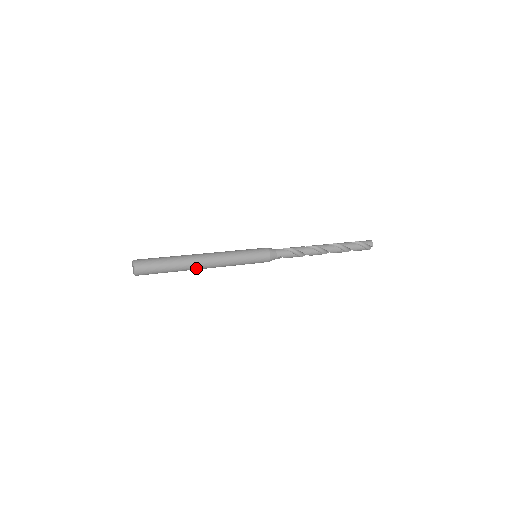
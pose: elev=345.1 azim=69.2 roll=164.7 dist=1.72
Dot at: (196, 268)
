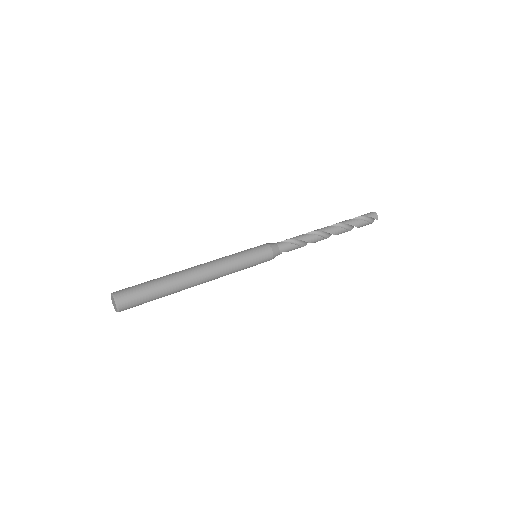
Dot at: occluded
